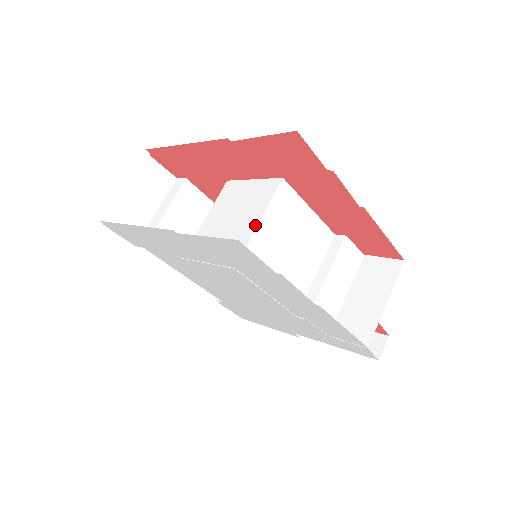
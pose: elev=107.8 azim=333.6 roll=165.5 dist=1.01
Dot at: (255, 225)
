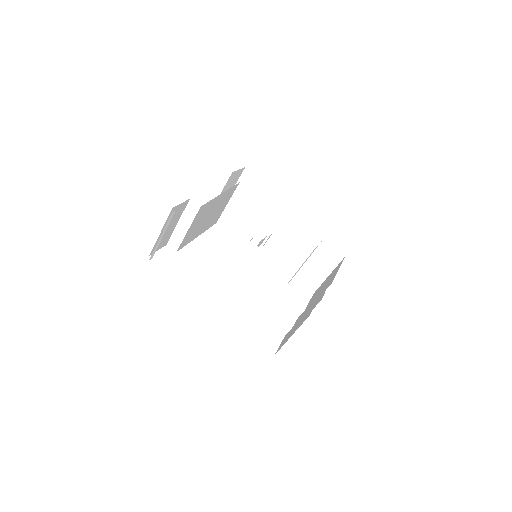
Dot at: (269, 292)
